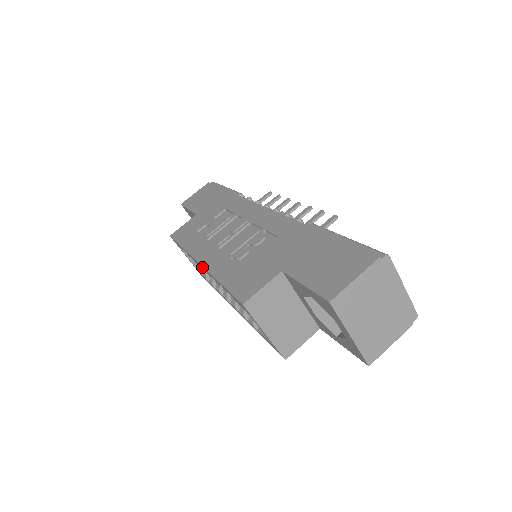
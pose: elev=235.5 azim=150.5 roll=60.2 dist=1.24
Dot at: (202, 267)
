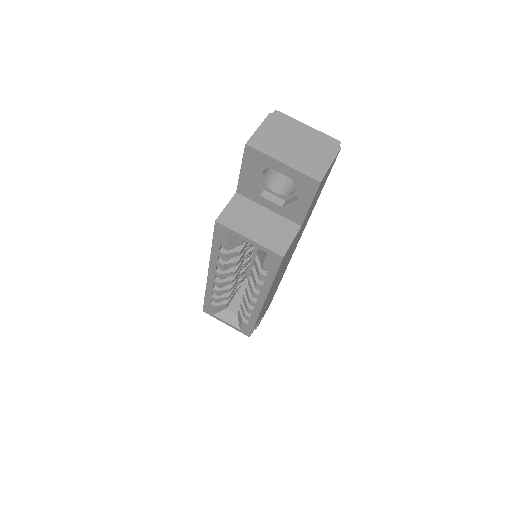
Dot at: (211, 274)
